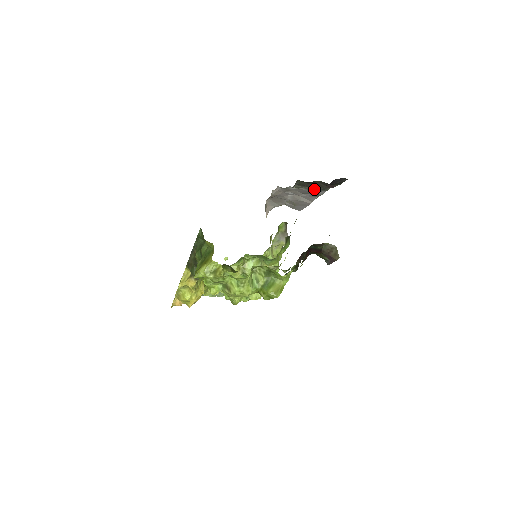
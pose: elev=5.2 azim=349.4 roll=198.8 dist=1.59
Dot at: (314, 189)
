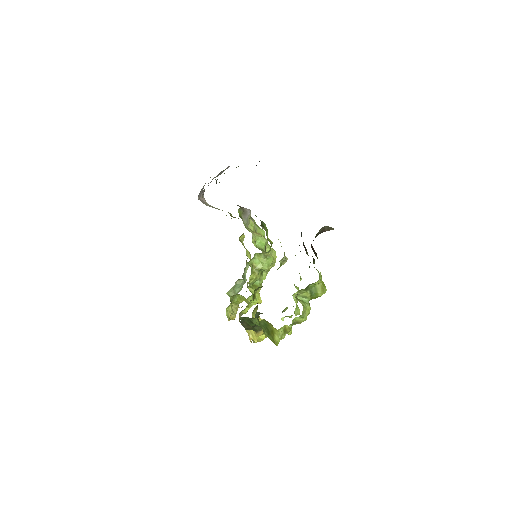
Dot at: occluded
